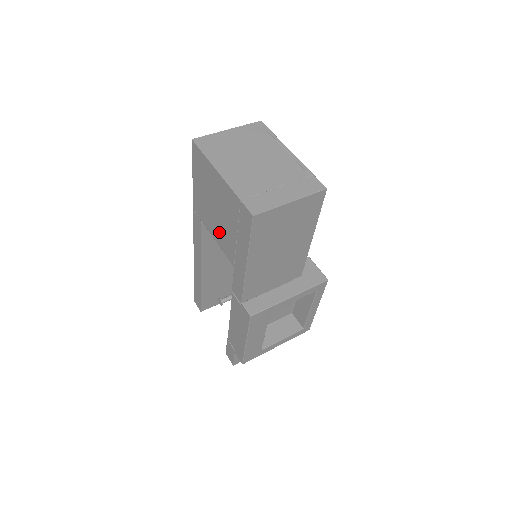
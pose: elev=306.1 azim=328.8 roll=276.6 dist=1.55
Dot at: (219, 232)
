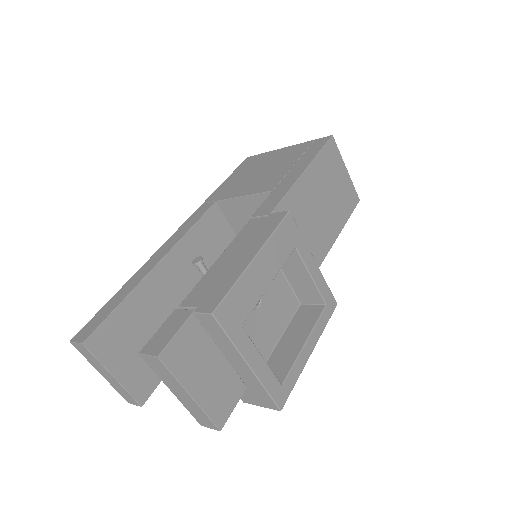
Dot at: (256, 183)
